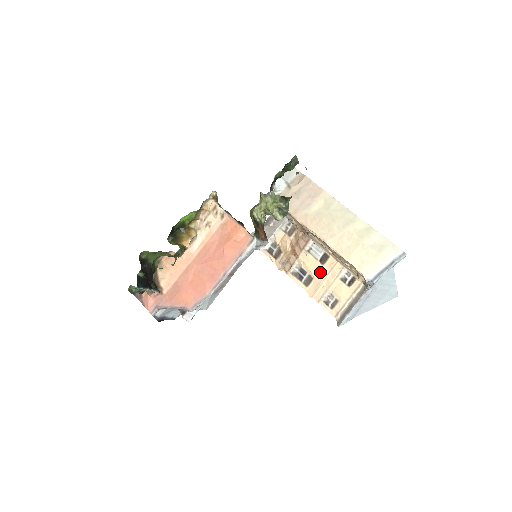
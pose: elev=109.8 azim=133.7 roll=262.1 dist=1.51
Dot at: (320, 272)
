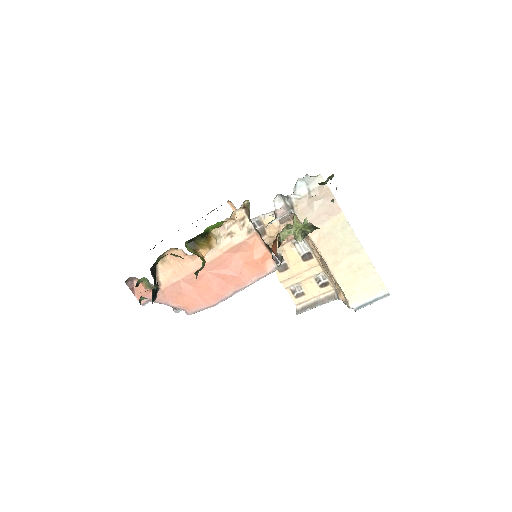
Dot at: (298, 266)
